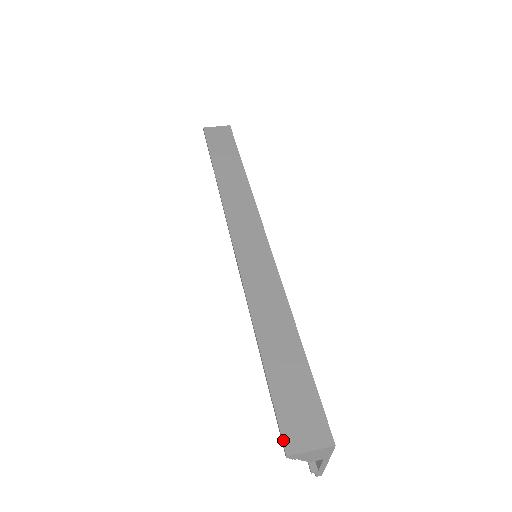
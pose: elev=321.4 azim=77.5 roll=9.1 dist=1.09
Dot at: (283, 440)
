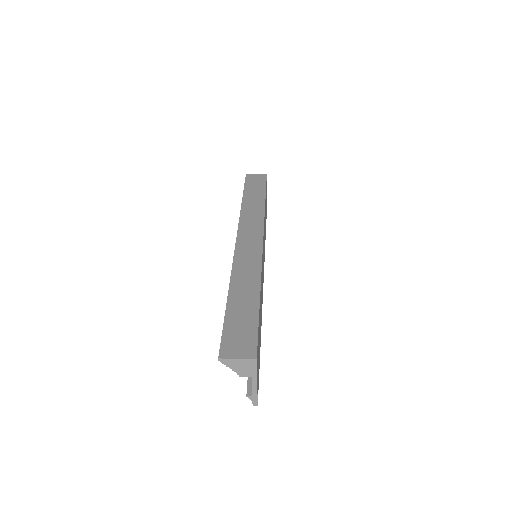
Dot at: (220, 349)
